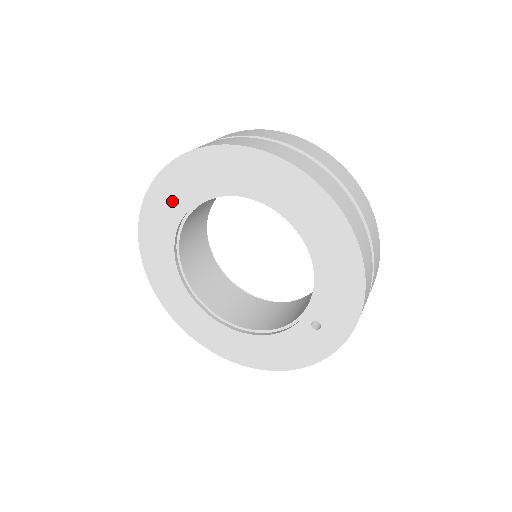
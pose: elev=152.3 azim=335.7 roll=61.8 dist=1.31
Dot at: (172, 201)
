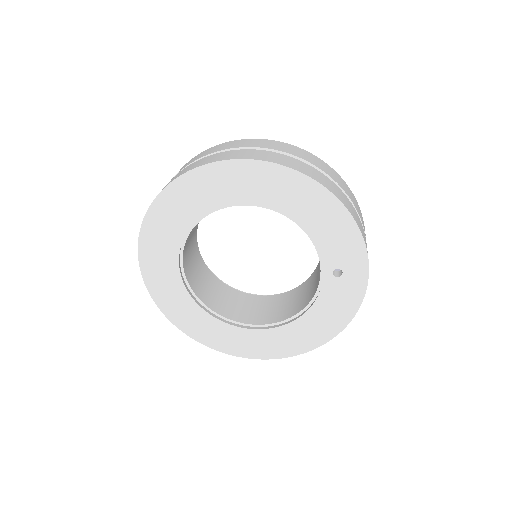
Dot at: (162, 257)
